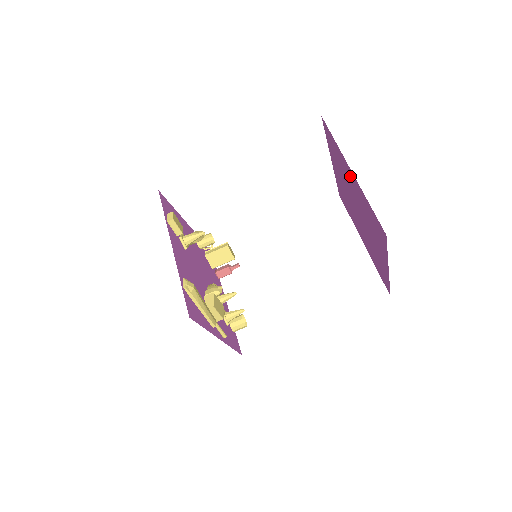
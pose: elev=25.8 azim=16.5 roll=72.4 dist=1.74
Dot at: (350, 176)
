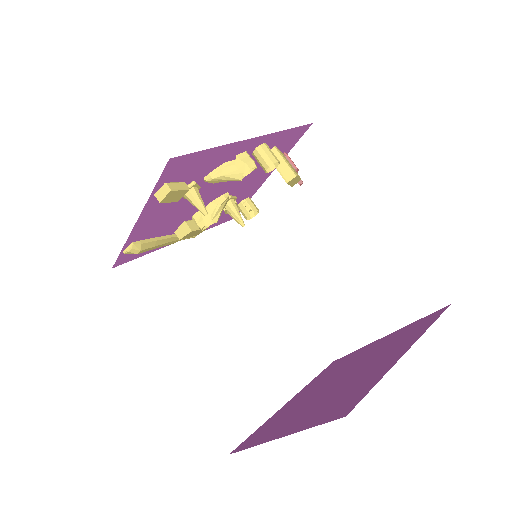
Dot at: (296, 422)
